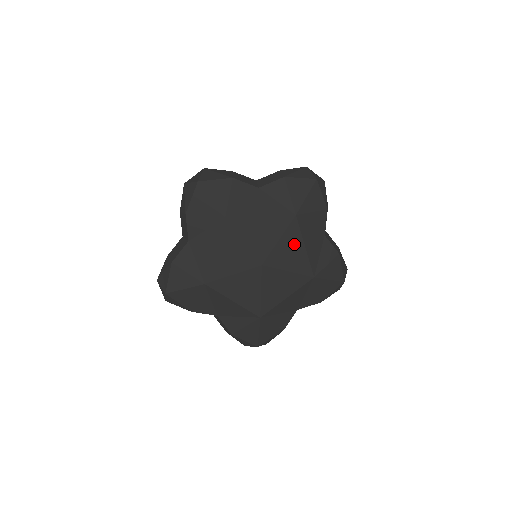
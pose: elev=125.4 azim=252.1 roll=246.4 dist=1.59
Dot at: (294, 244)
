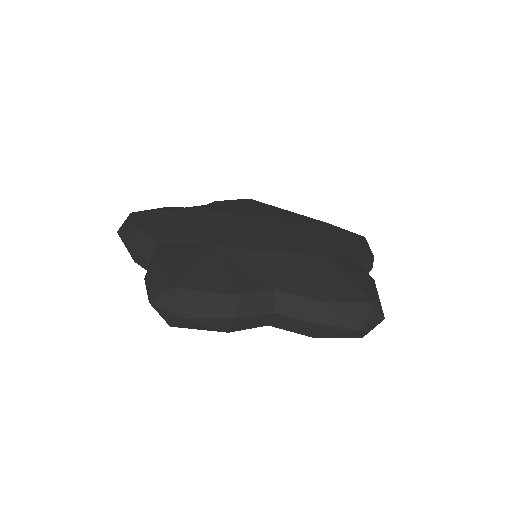
Dot at: (314, 231)
